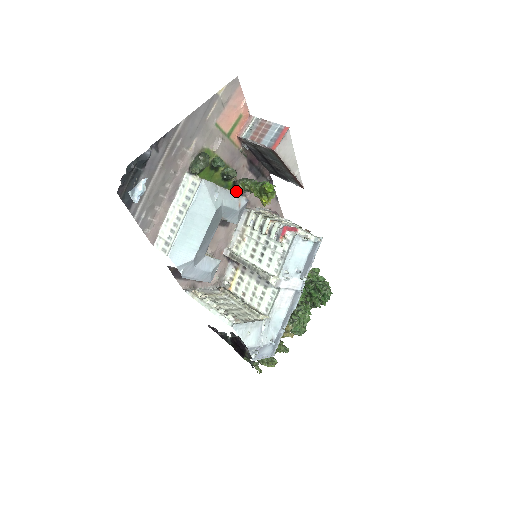
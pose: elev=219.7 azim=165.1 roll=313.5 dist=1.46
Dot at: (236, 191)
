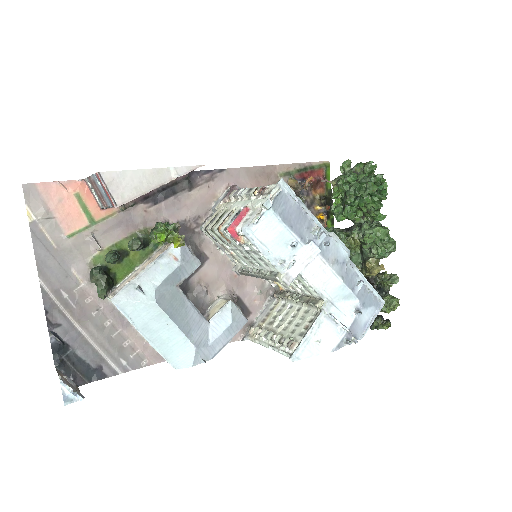
Dot at: occluded
